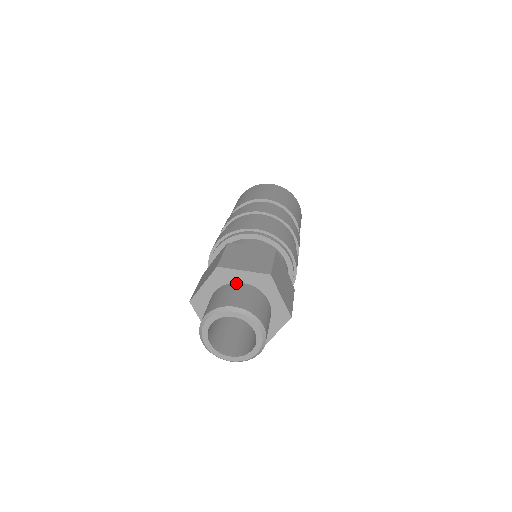
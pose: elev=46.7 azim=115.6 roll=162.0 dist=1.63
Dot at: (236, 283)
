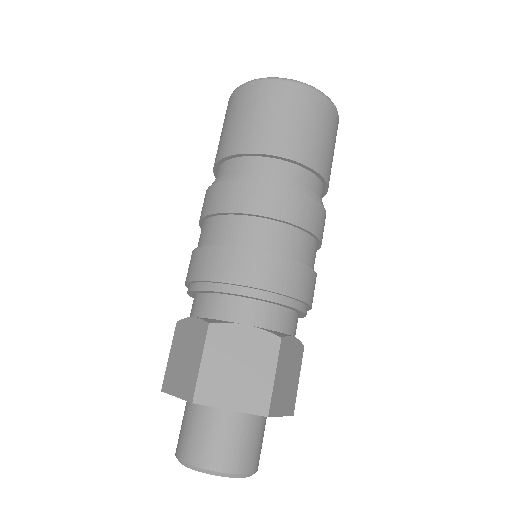
Dot at: (220, 409)
